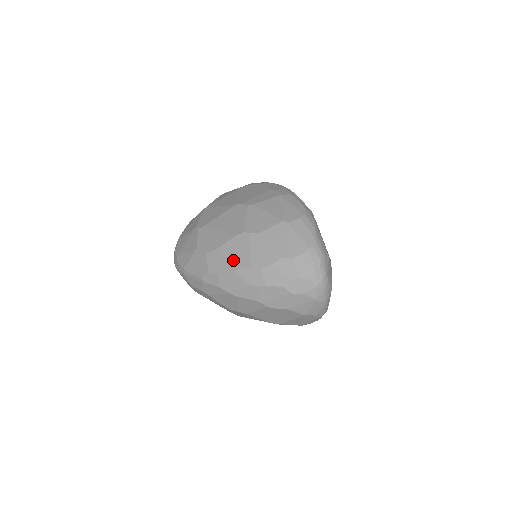
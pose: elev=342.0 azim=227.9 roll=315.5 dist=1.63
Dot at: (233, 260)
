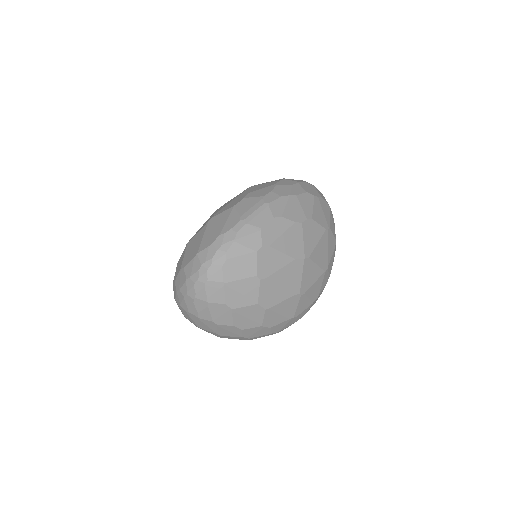
Dot at: (266, 186)
